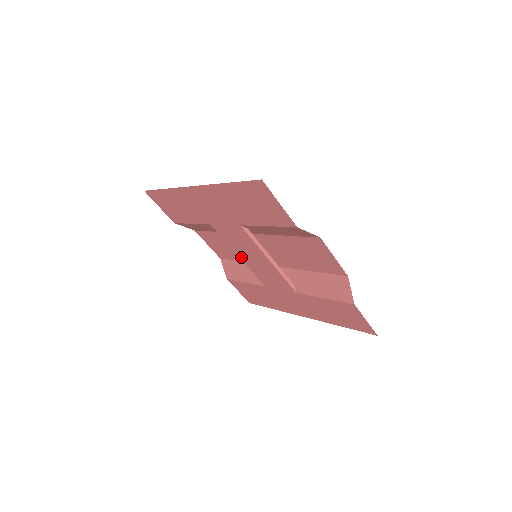
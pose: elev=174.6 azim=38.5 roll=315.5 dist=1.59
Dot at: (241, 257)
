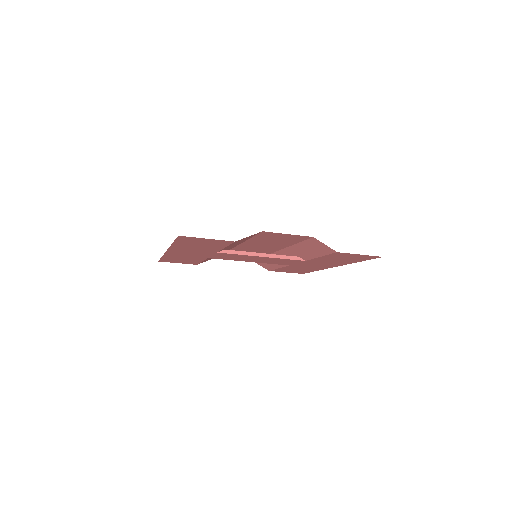
Dot at: (250, 261)
